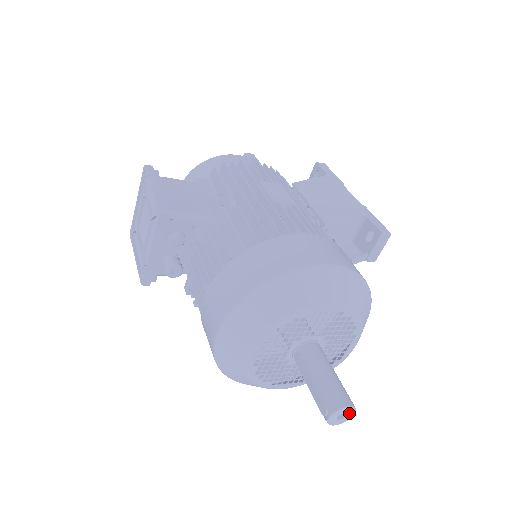
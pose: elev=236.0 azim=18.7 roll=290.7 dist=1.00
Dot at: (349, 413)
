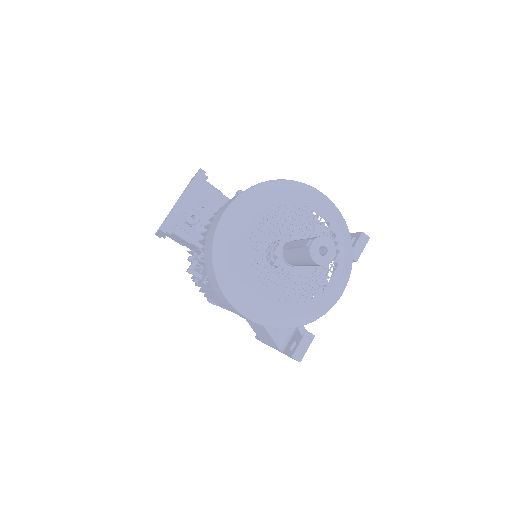
Dot at: (330, 252)
